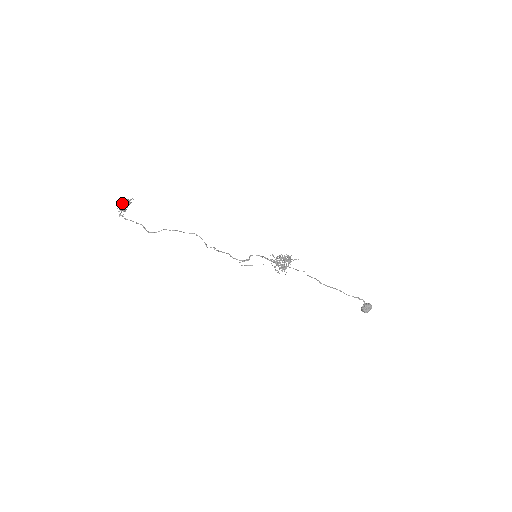
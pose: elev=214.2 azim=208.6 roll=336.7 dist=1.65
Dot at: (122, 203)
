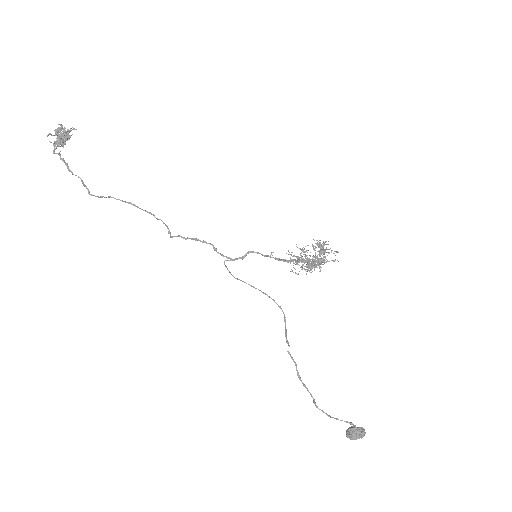
Dot at: (59, 131)
